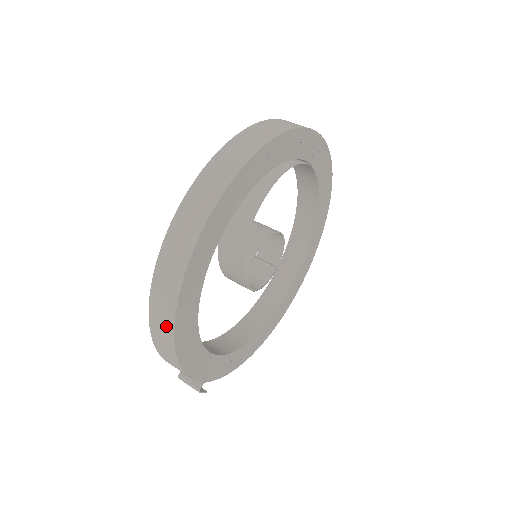
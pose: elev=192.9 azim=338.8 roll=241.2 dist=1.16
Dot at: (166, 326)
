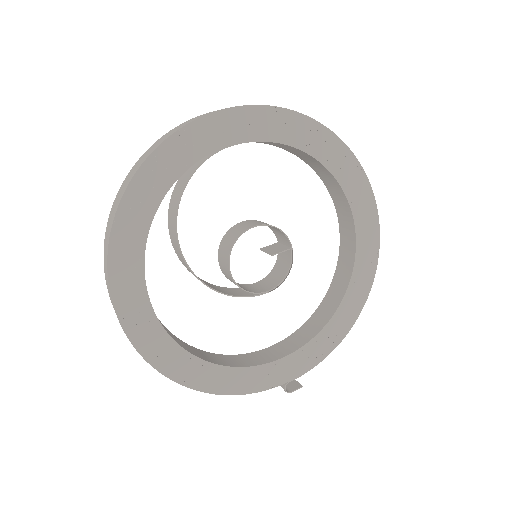
Dot at: occluded
